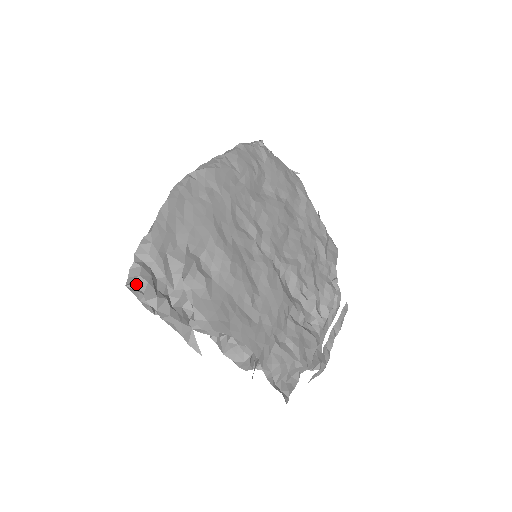
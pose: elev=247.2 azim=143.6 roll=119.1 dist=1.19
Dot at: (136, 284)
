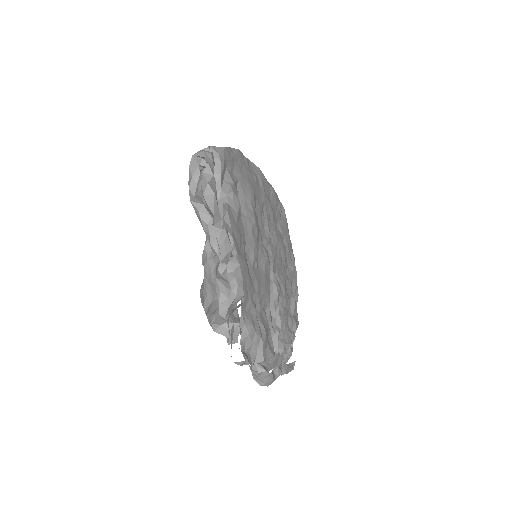
Dot at: (206, 155)
